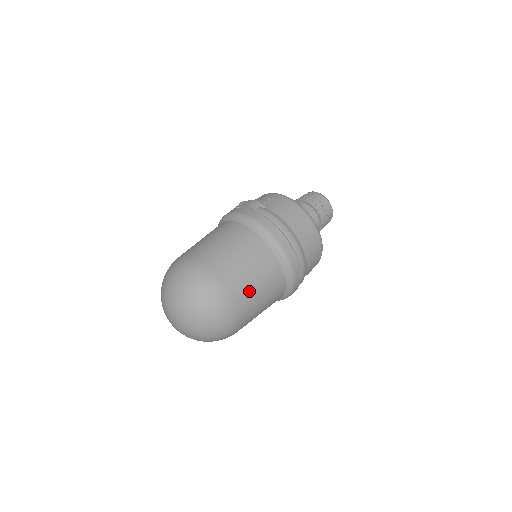
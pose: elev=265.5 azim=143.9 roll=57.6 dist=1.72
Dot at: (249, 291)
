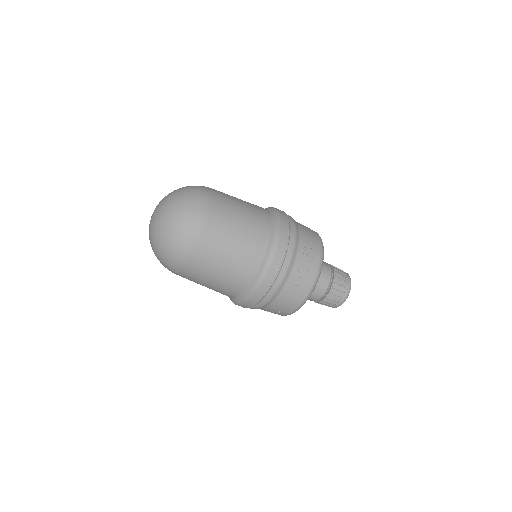
Dot at: (230, 214)
